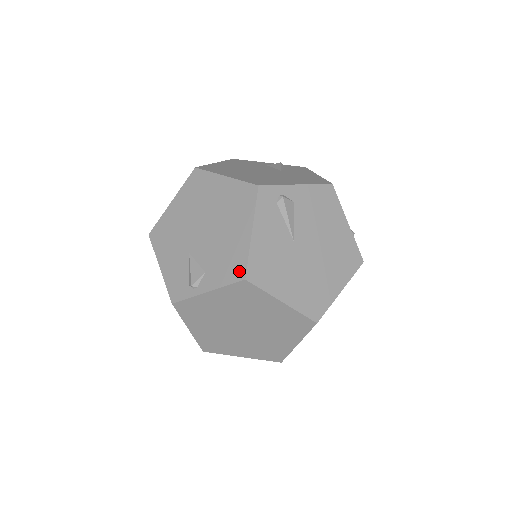
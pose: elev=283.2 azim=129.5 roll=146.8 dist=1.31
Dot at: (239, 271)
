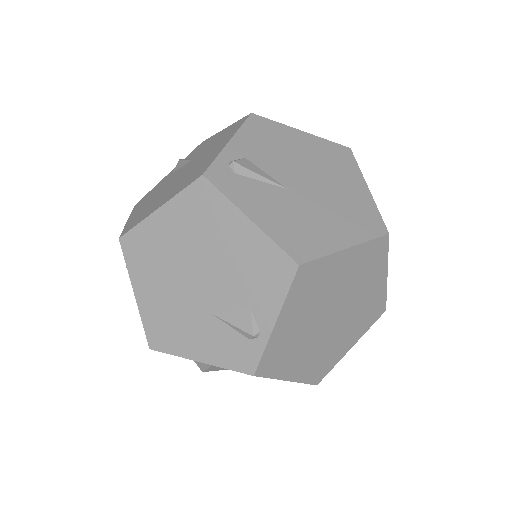
Dot at: (283, 266)
